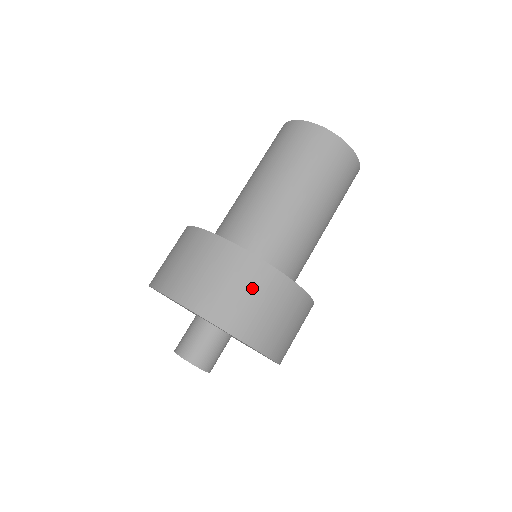
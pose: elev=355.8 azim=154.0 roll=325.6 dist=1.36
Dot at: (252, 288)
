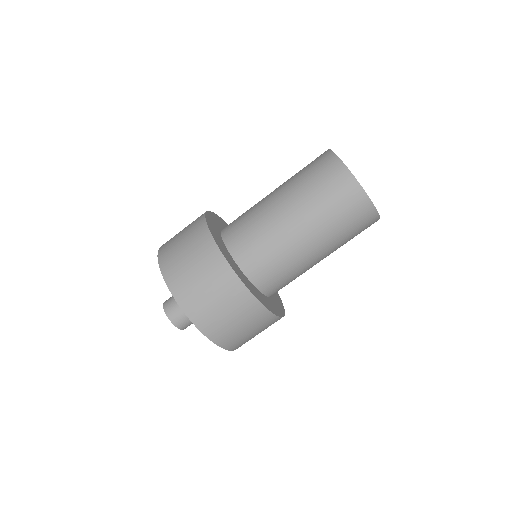
Dot at: (189, 241)
